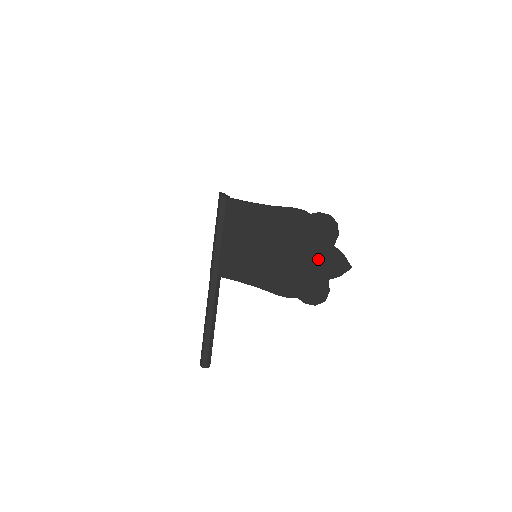
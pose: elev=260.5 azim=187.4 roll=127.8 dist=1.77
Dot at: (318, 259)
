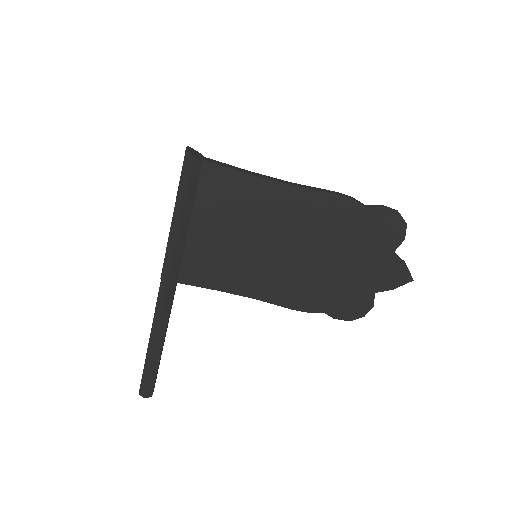
Dot at: (367, 267)
